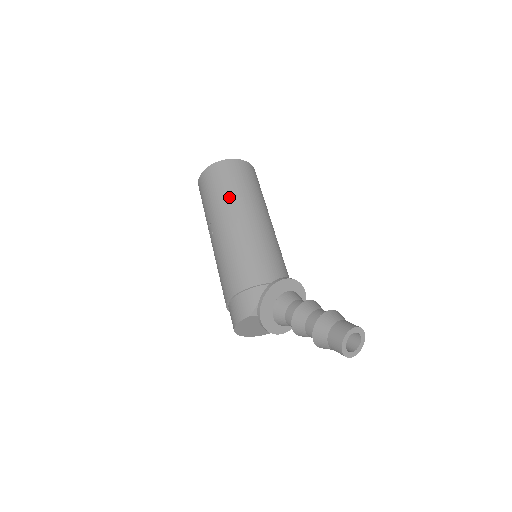
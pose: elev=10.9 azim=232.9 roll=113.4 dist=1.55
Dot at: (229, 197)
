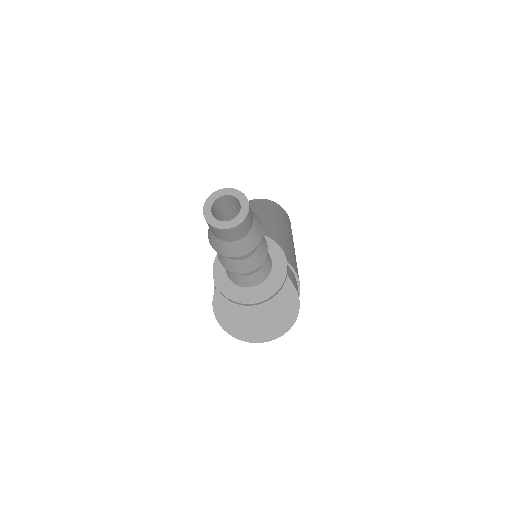
Dot at: occluded
